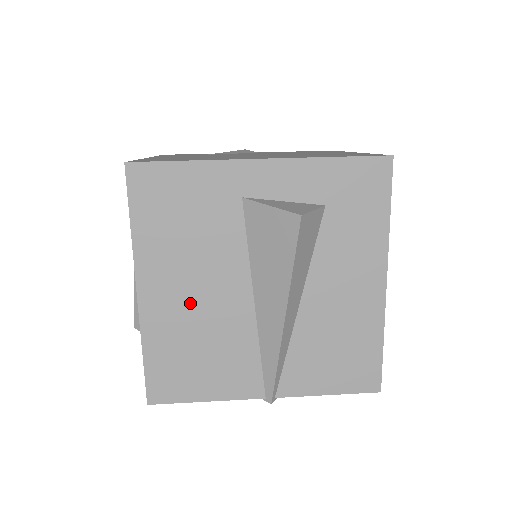
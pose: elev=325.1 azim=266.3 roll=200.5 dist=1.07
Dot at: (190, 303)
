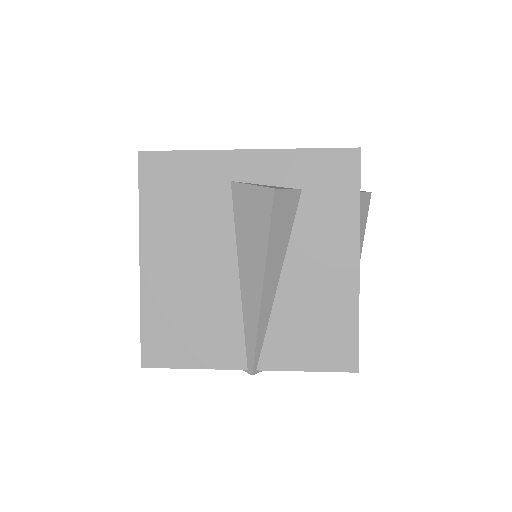
Dot at: (183, 273)
